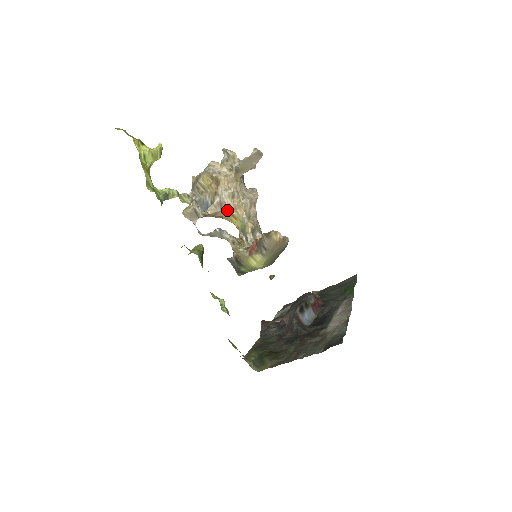
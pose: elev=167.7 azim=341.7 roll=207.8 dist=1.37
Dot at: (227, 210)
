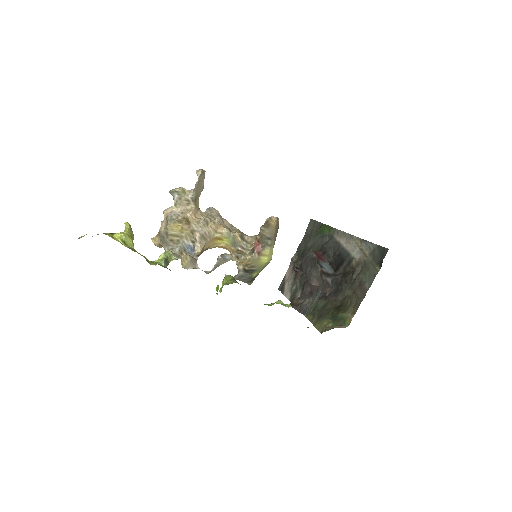
Dot at: (210, 238)
